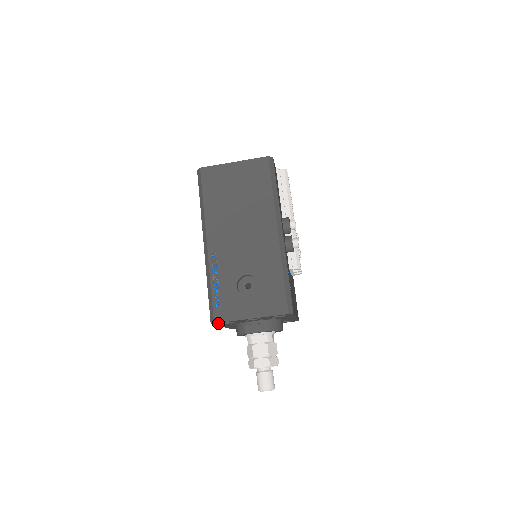
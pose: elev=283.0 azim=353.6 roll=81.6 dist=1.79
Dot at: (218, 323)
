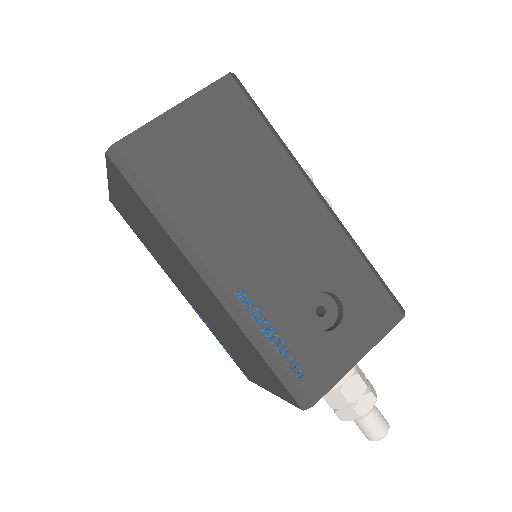
Dot at: occluded
